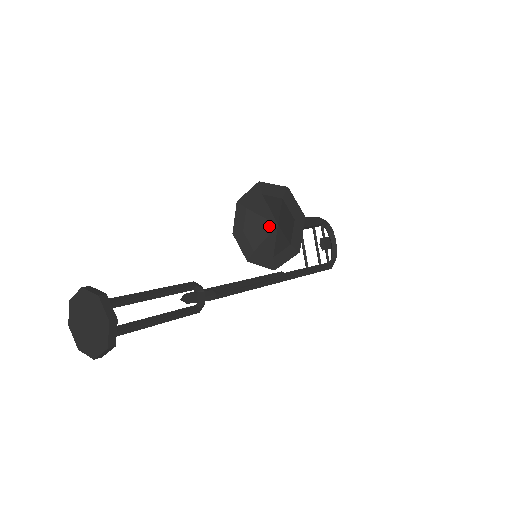
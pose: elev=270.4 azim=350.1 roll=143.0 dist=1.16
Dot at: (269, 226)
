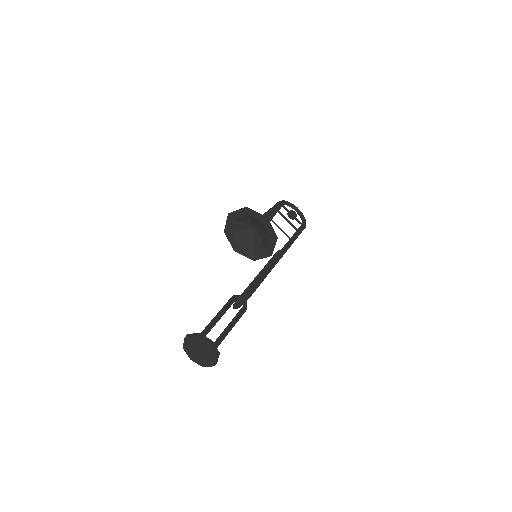
Dot at: (251, 233)
